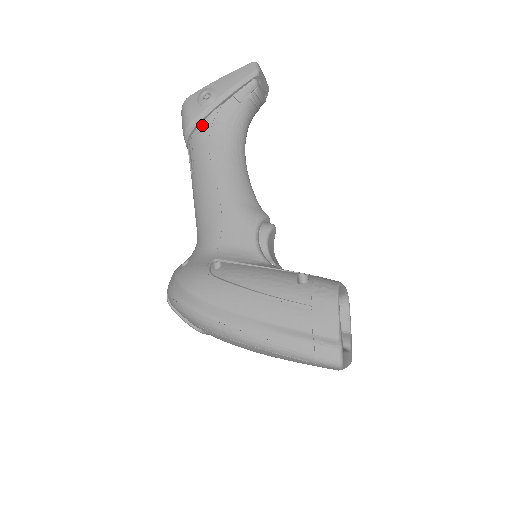
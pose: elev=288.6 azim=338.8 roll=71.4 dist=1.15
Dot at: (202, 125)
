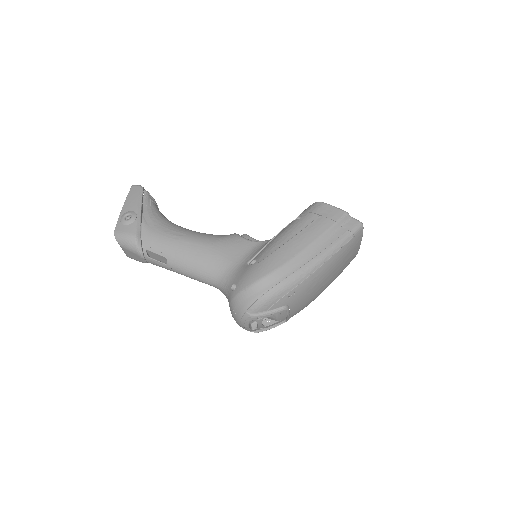
Dot at: (144, 232)
